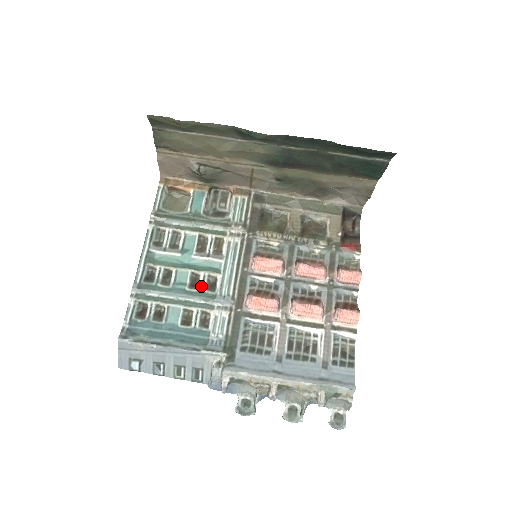
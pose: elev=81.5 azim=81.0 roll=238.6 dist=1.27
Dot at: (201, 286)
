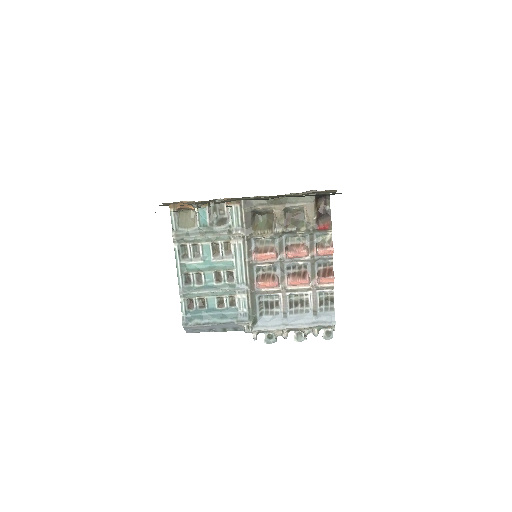
Dot at: (224, 280)
